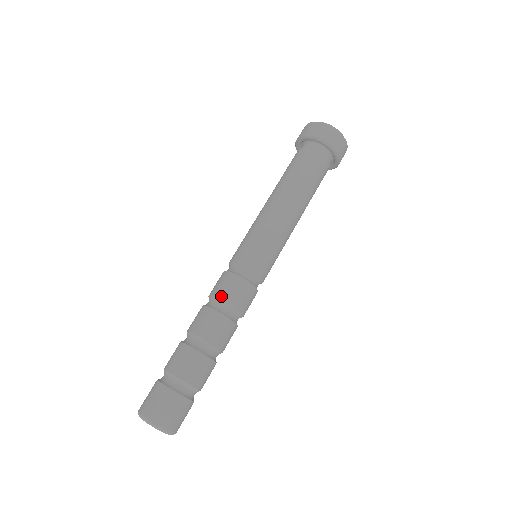
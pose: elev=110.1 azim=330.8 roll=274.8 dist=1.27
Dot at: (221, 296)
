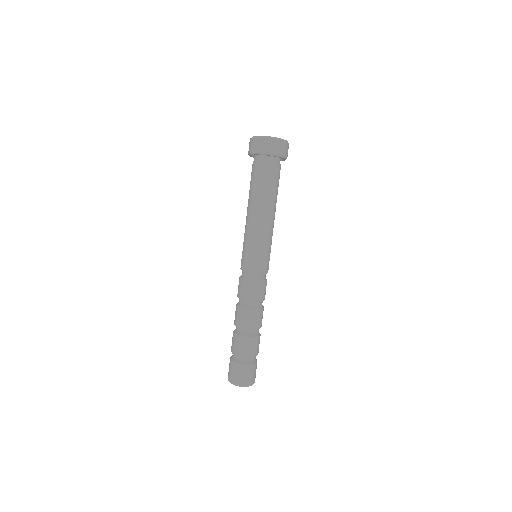
Dot at: (238, 295)
